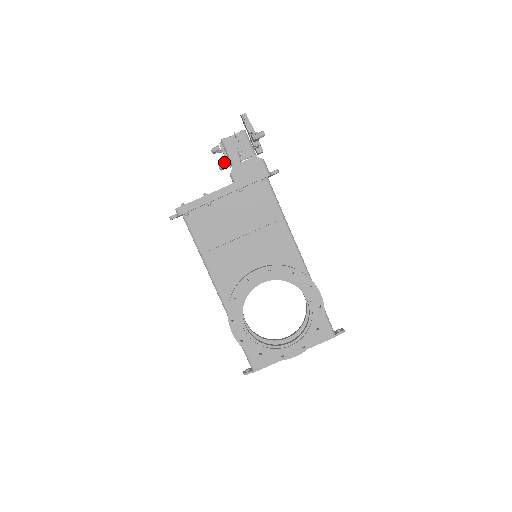
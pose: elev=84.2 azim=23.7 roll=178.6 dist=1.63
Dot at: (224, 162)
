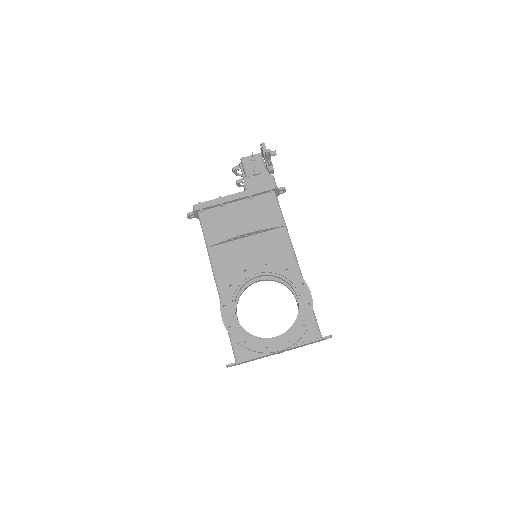
Dot at: (241, 178)
